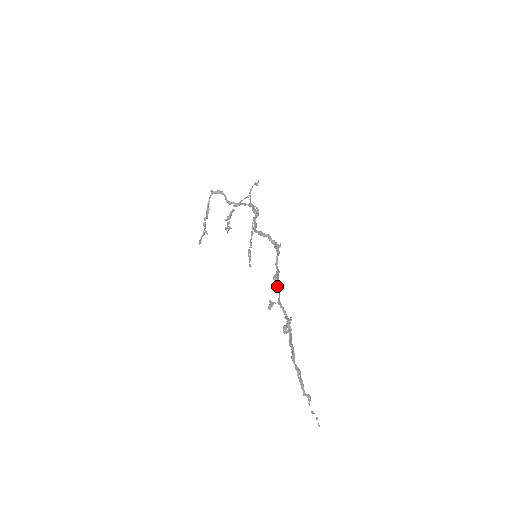
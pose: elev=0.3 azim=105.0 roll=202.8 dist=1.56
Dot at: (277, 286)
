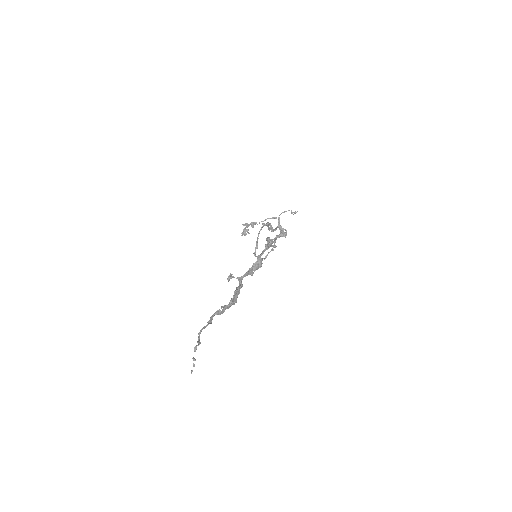
Dot at: (249, 270)
